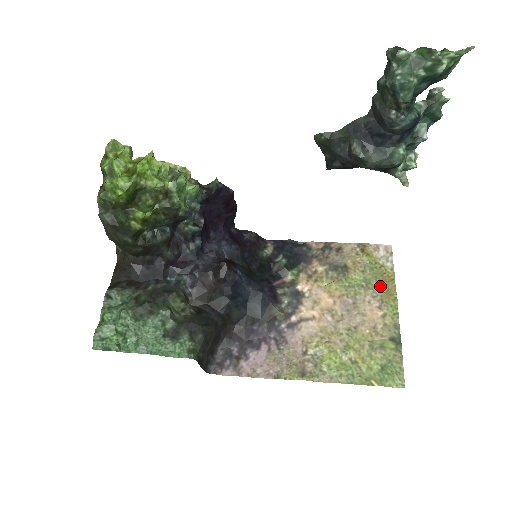
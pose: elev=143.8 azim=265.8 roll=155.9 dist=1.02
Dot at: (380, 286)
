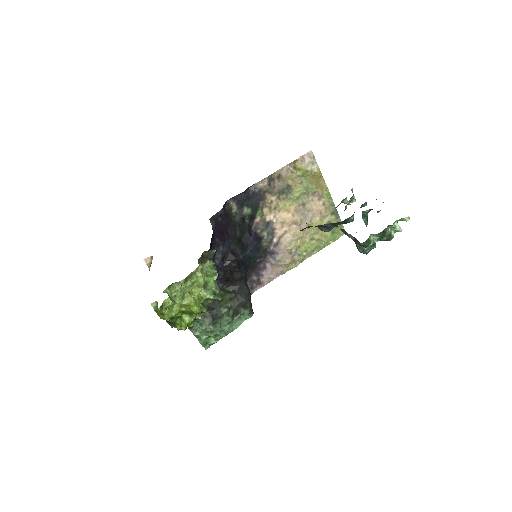
Dot at: (315, 186)
